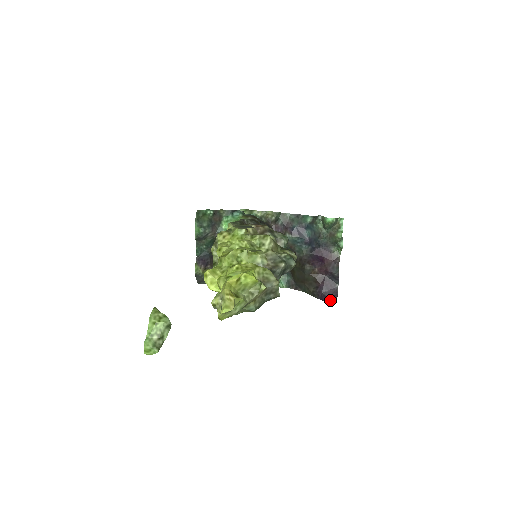
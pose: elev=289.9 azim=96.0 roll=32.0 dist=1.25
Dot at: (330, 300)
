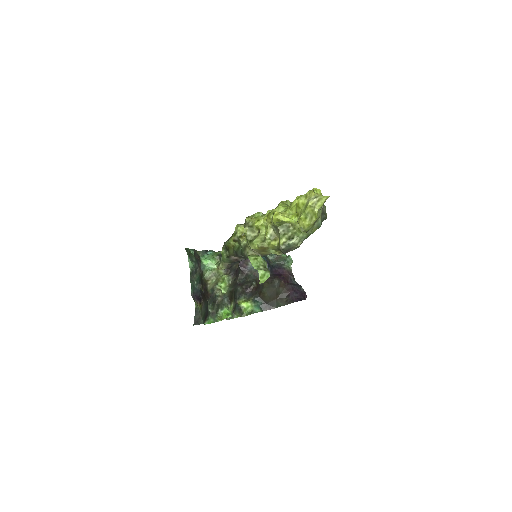
Dot at: occluded
